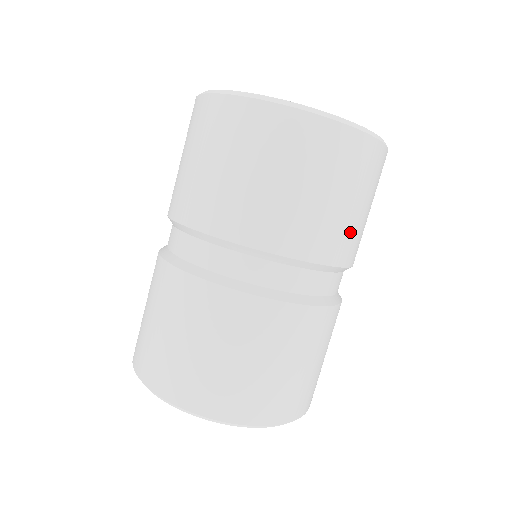
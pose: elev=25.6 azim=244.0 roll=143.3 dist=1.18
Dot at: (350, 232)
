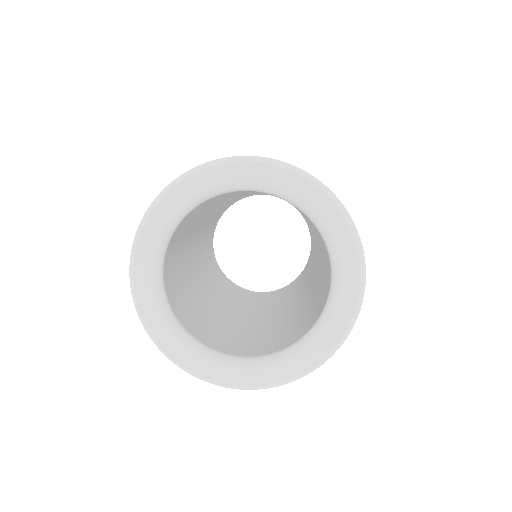
Dot at: occluded
